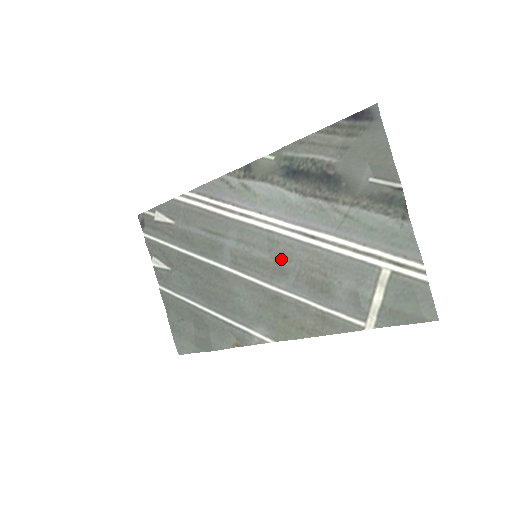
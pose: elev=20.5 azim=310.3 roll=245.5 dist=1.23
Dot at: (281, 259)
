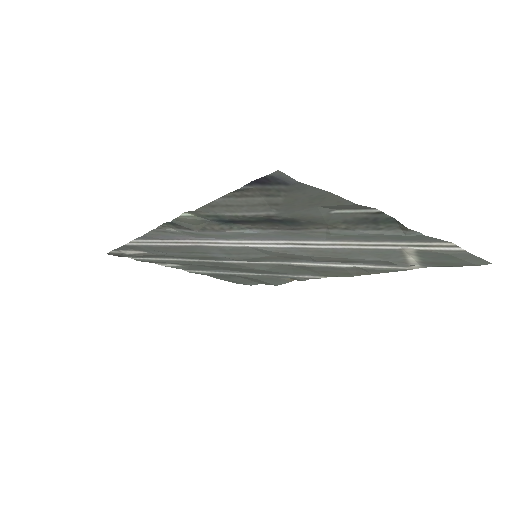
Dot at: (285, 256)
